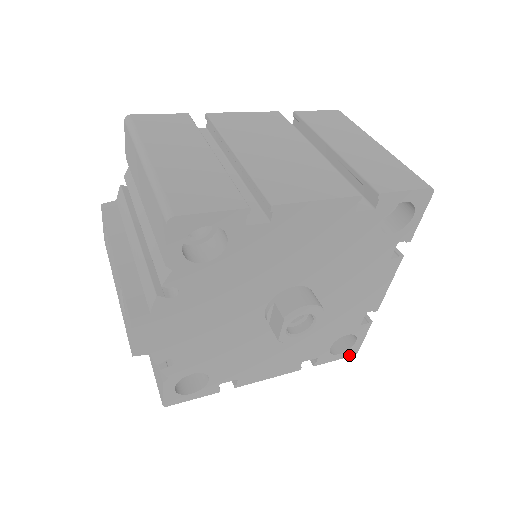
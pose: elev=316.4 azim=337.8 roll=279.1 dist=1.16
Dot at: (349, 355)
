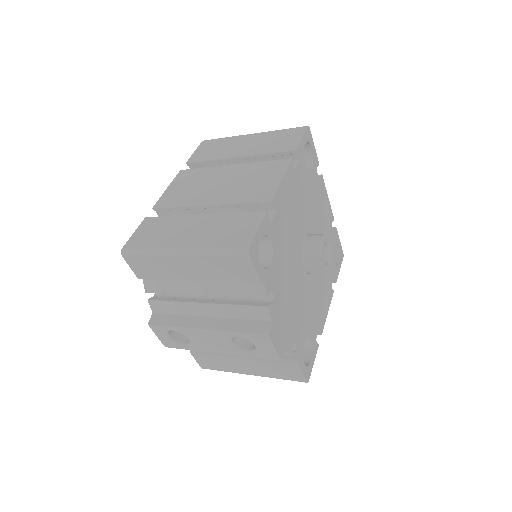
Dot at: (342, 259)
